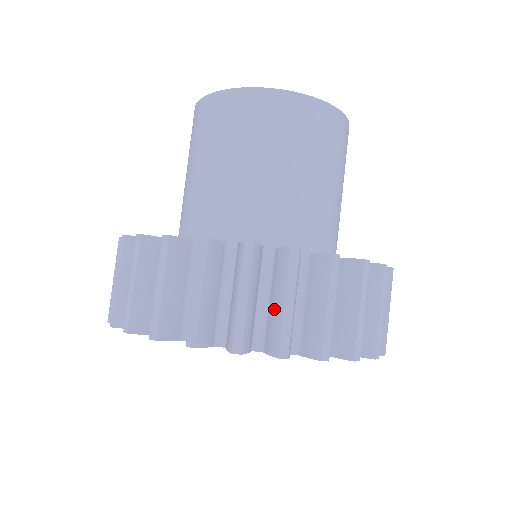
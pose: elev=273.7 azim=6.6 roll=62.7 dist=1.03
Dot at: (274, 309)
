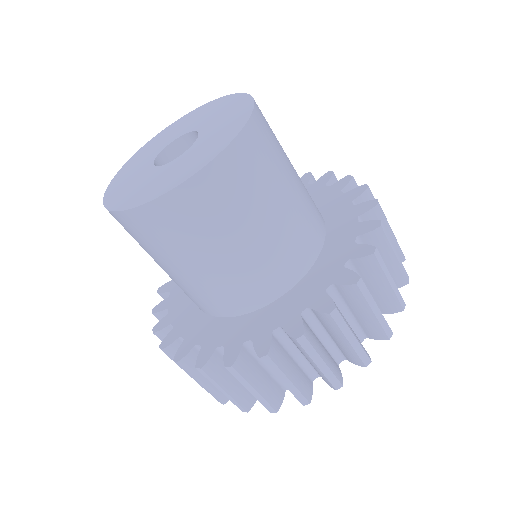
Dot at: occluded
